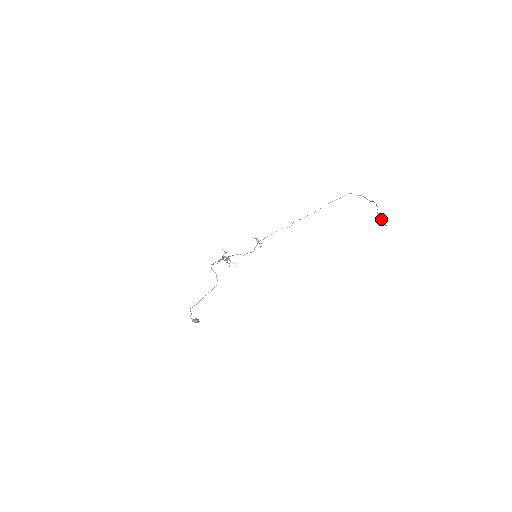
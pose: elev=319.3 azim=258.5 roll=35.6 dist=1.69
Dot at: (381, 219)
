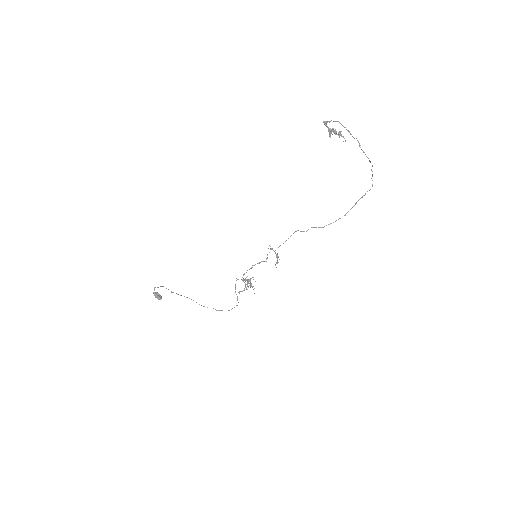
Dot at: (332, 128)
